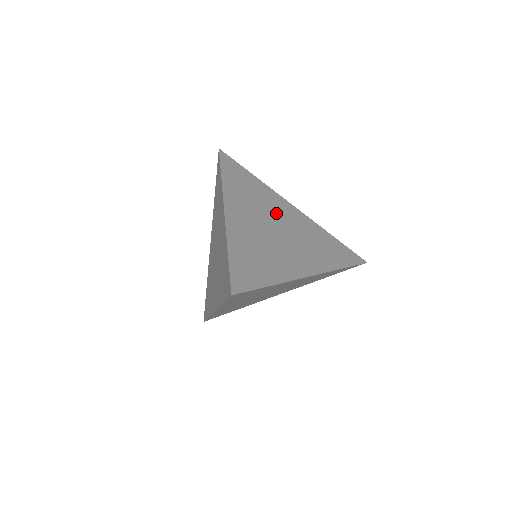
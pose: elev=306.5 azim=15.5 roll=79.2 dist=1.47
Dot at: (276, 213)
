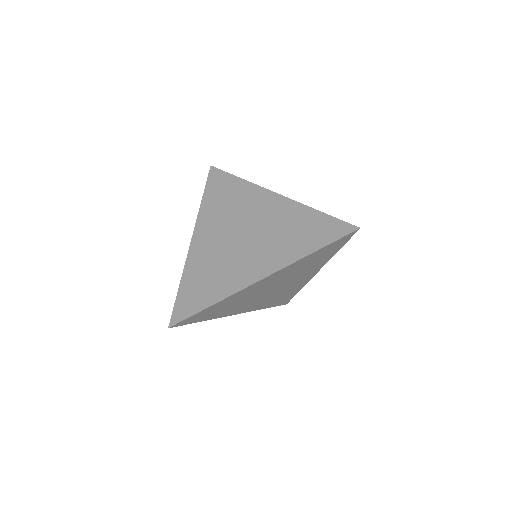
Dot at: (249, 215)
